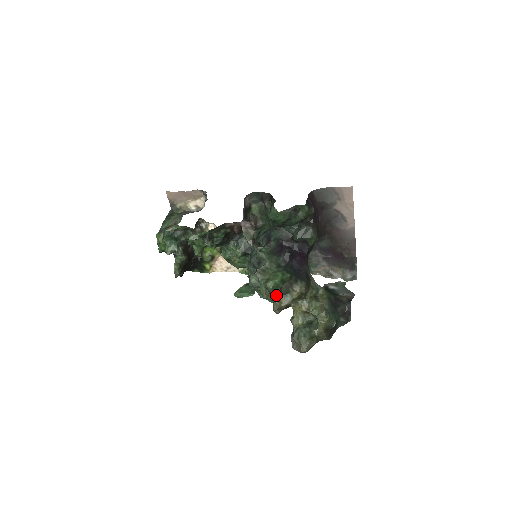
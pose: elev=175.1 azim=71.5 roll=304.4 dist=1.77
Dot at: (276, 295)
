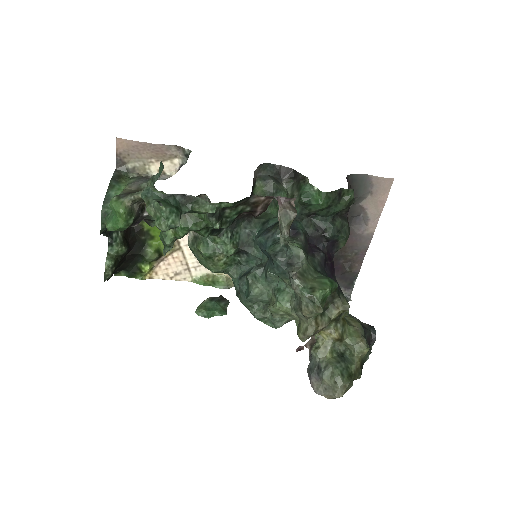
Dot at: occluded
